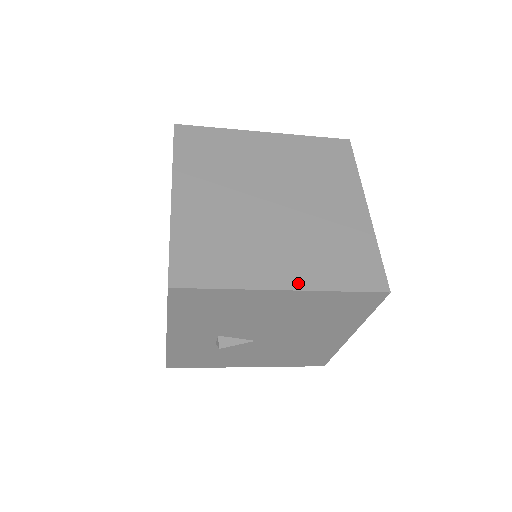
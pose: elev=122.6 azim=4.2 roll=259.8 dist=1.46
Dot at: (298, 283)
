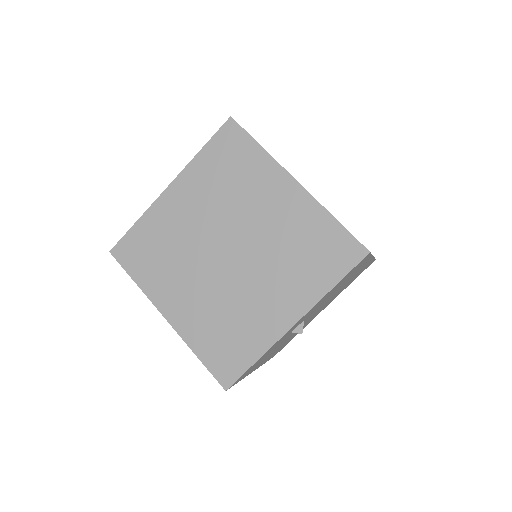
Dot at: occluded
